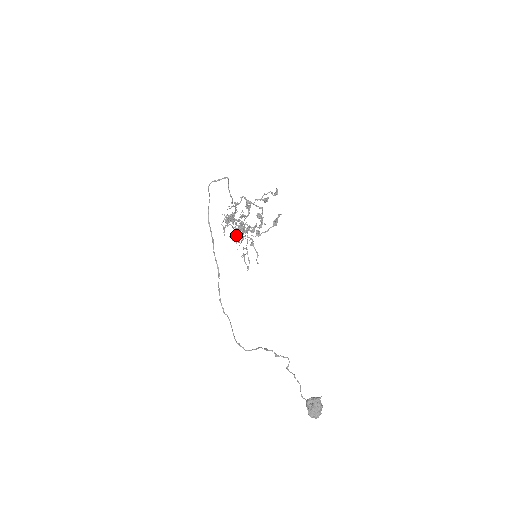
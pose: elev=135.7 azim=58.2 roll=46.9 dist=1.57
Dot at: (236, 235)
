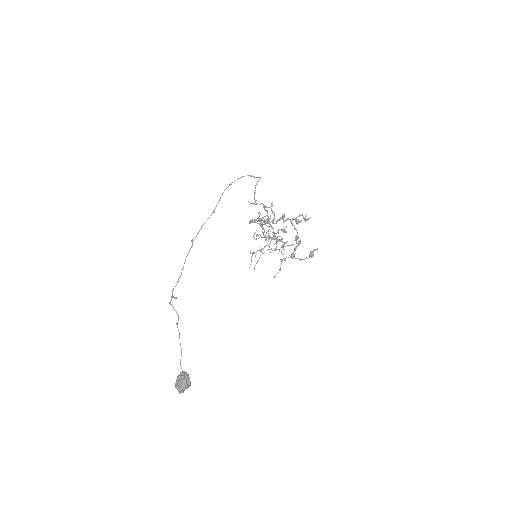
Dot at: (261, 237)
